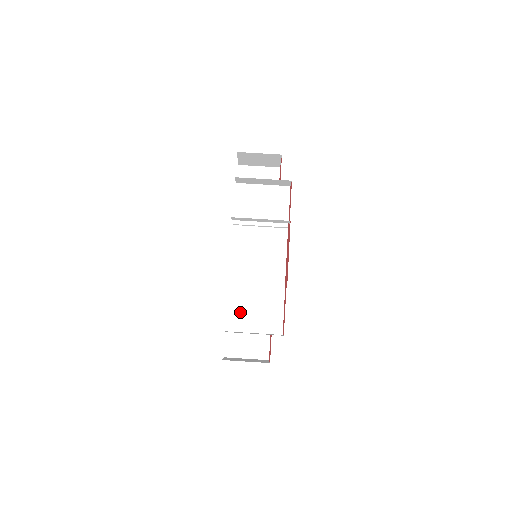
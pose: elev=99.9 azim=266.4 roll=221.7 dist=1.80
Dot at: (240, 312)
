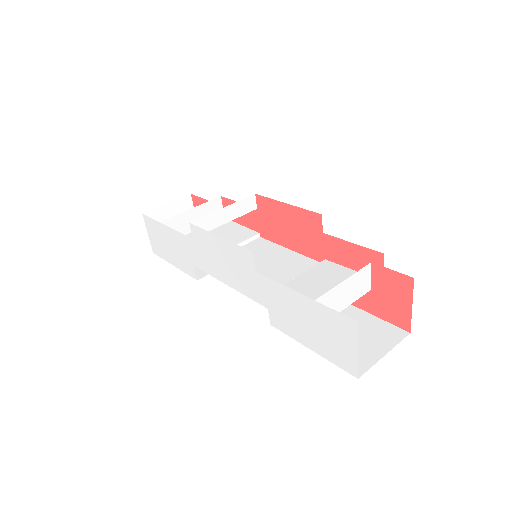
Dot at: occluded
